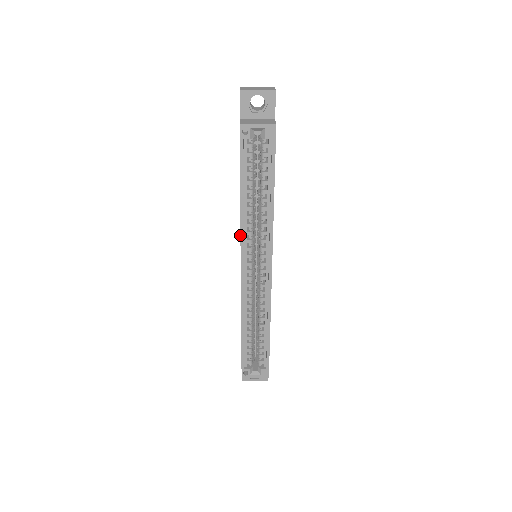
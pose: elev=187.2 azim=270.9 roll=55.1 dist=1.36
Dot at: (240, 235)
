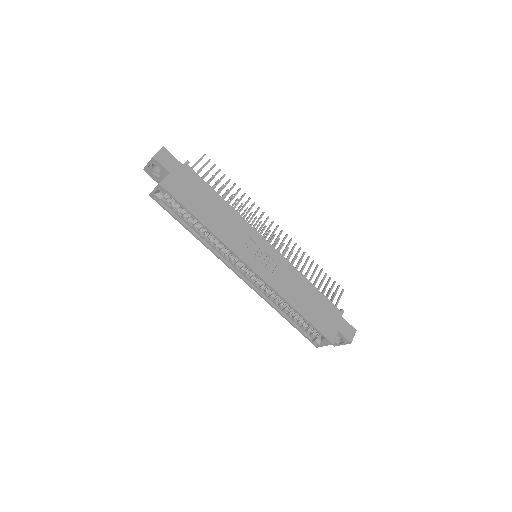
Dot at: occluded
